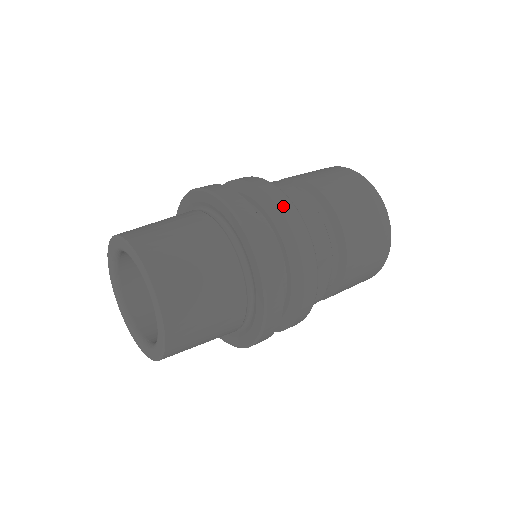
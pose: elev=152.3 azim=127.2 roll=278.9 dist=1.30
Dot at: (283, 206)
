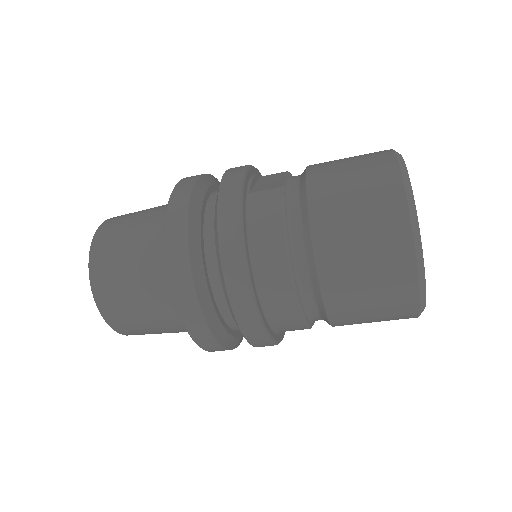
Dot at: occluded
